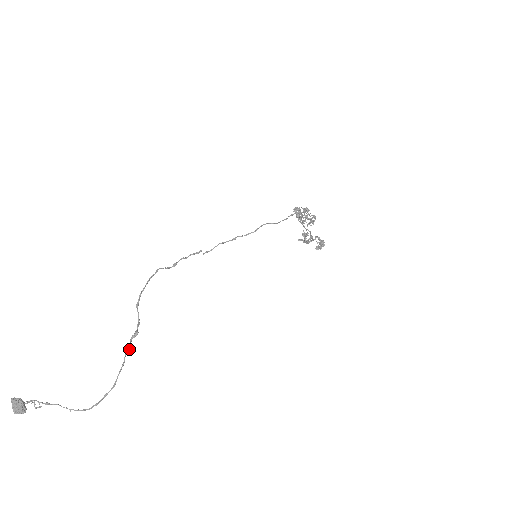
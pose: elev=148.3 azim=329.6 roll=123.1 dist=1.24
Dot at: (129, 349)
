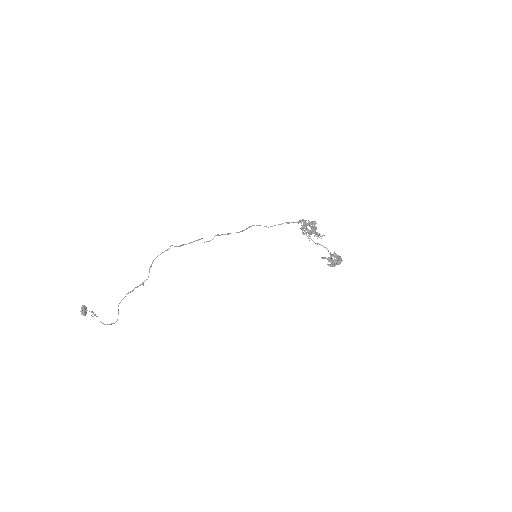
Dot at: (132, 291)
